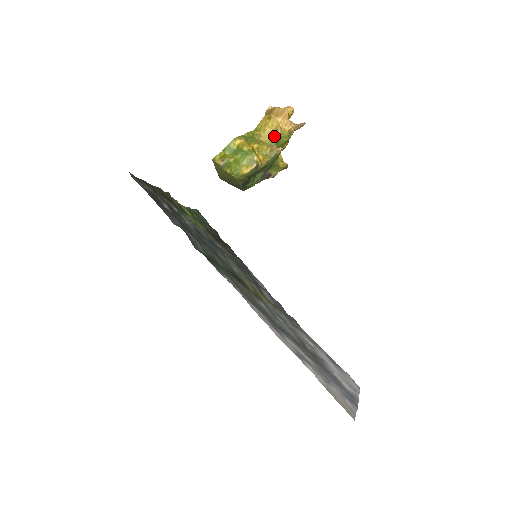
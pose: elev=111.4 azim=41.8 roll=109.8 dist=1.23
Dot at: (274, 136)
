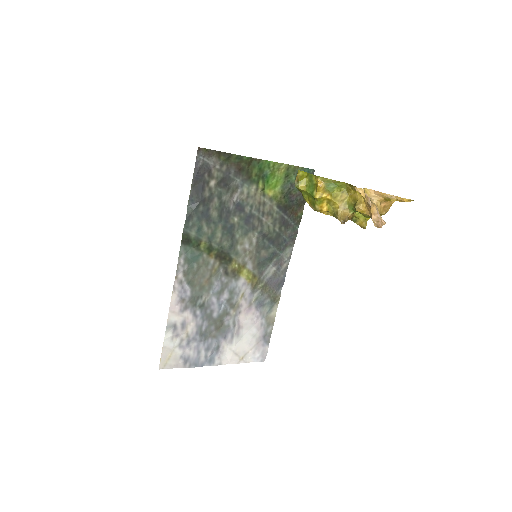
Dot at: (355, 205)
